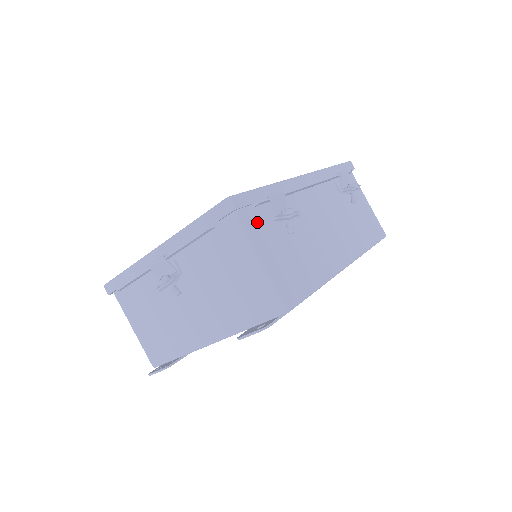
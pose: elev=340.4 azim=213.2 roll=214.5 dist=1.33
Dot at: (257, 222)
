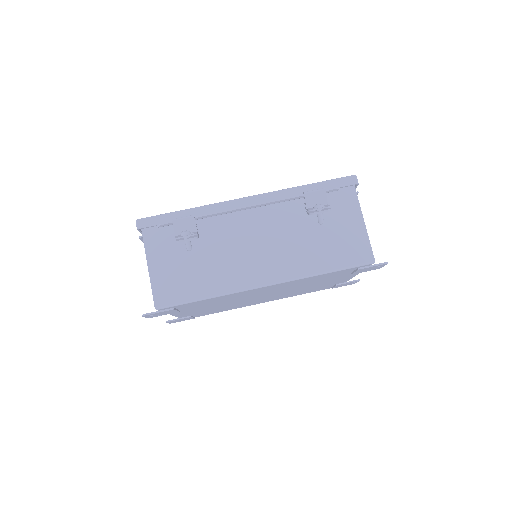
Dot at: (161, 239)
